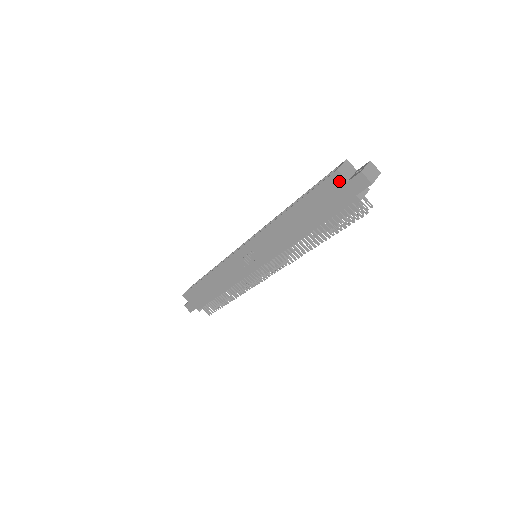
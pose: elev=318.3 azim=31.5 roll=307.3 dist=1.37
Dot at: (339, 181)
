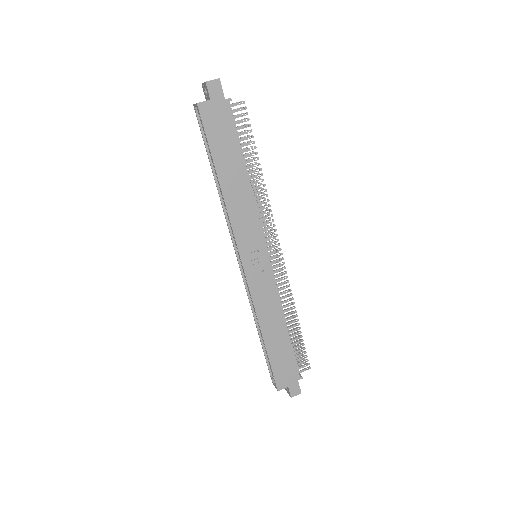
Dot at: (207, 108)
